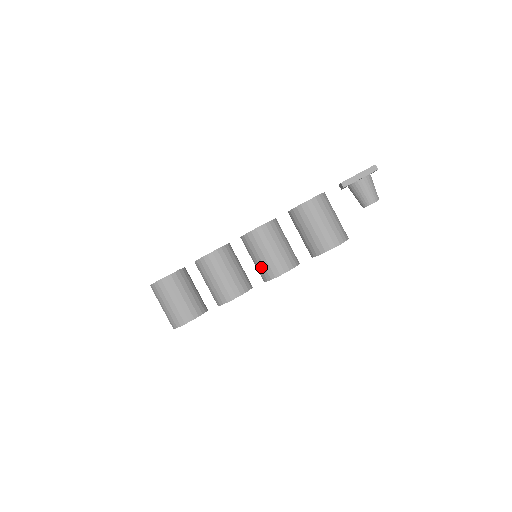
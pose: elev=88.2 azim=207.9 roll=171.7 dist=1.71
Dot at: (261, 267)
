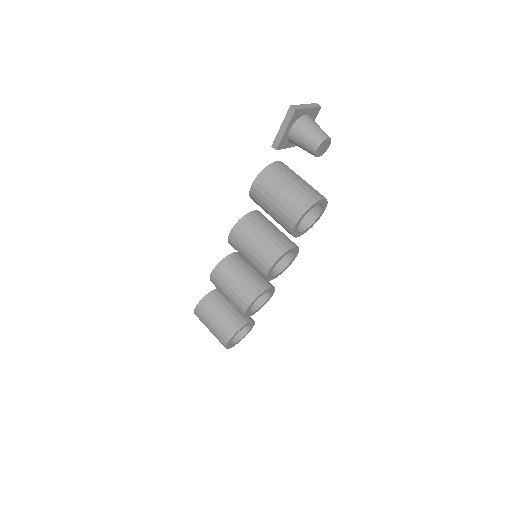
Dot at: (255, 268)
